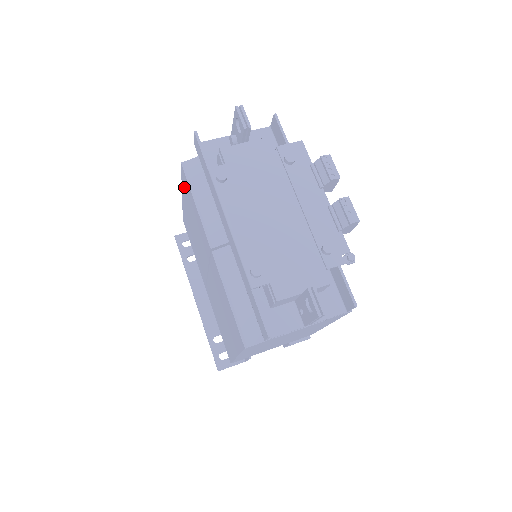
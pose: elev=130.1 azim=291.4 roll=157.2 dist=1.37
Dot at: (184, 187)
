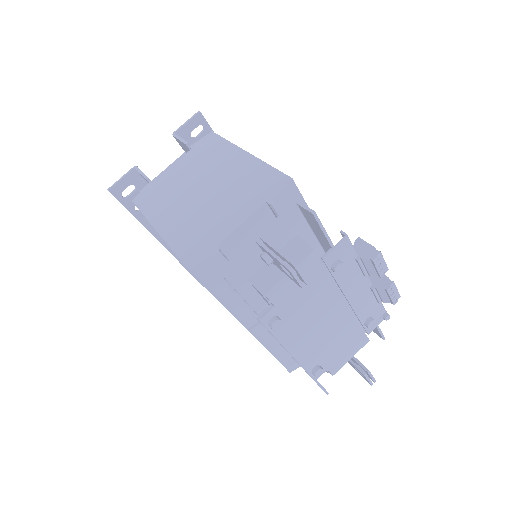
Dot at: occluded
